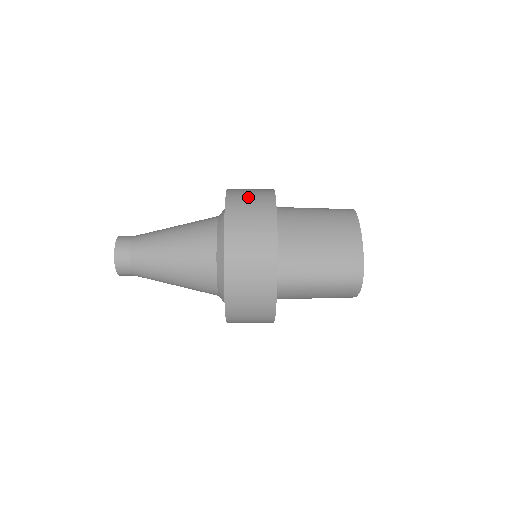
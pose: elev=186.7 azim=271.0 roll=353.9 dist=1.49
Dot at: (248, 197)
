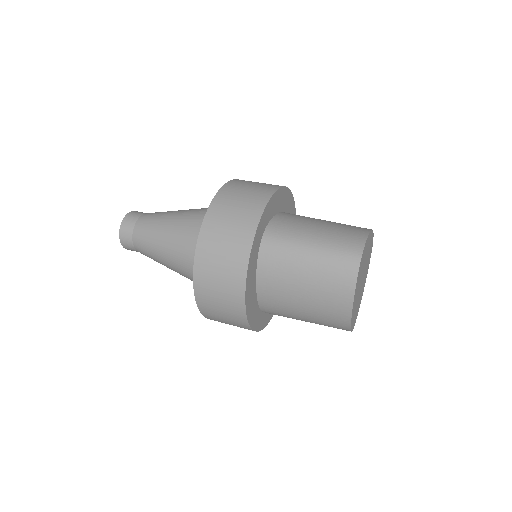
Dot at: (216, 273)
